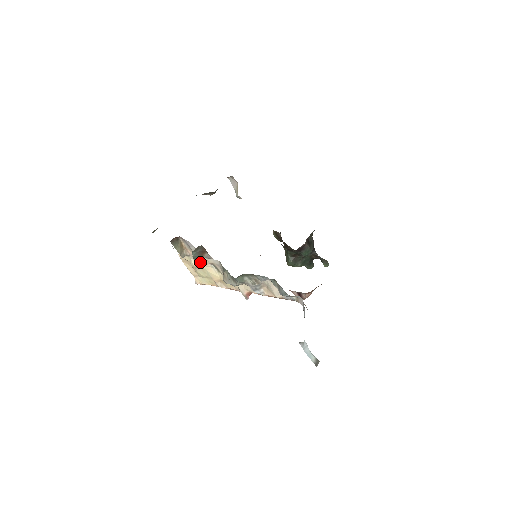
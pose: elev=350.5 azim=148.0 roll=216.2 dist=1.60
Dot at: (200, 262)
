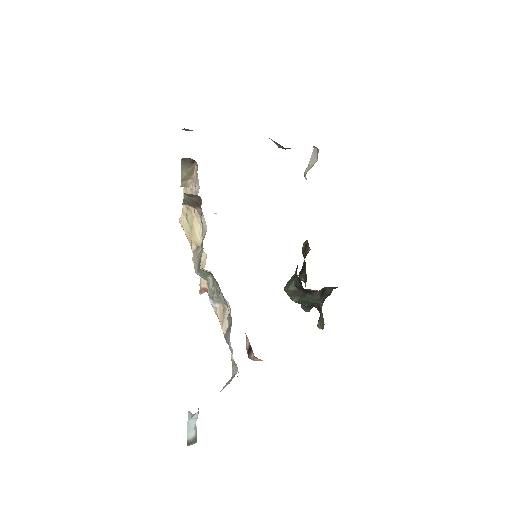
Dot at: occluded
